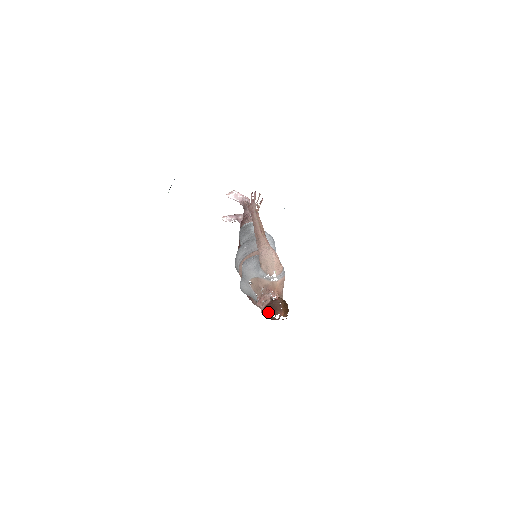
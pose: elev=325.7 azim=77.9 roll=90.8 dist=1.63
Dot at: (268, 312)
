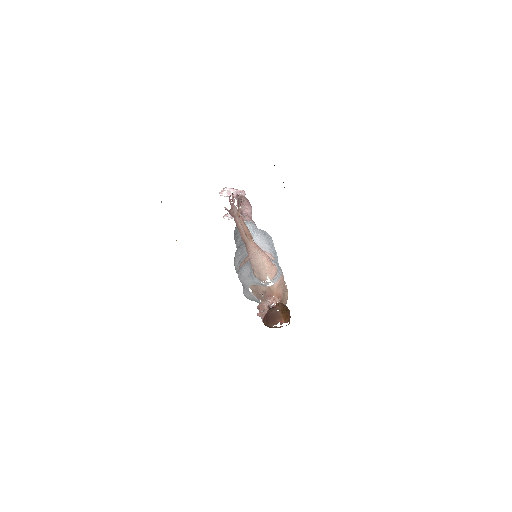
Dot at: (268, 323)
